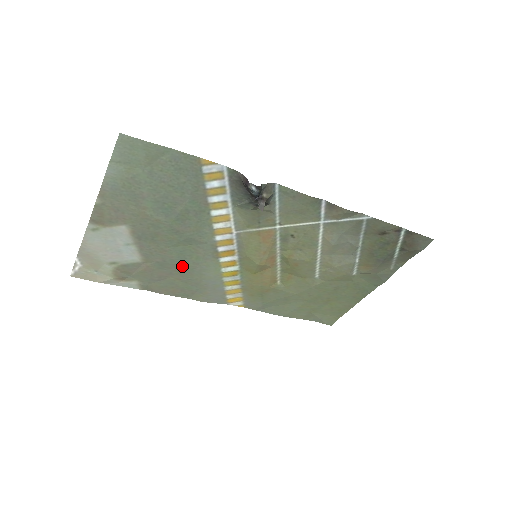
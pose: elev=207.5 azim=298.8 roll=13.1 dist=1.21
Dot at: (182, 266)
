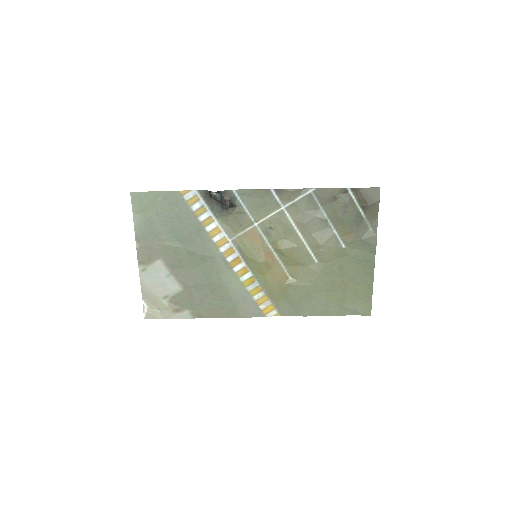
Dot at: (211, 284)
